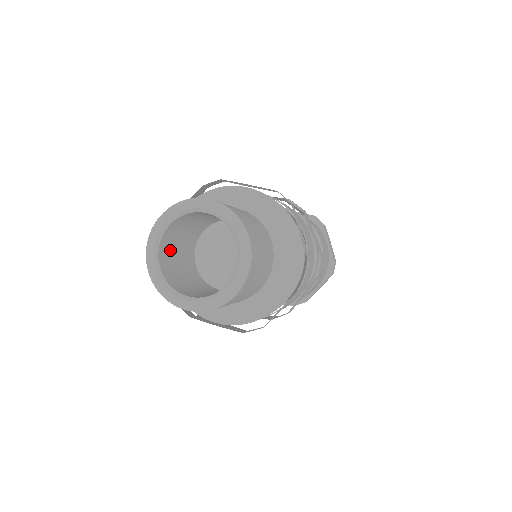
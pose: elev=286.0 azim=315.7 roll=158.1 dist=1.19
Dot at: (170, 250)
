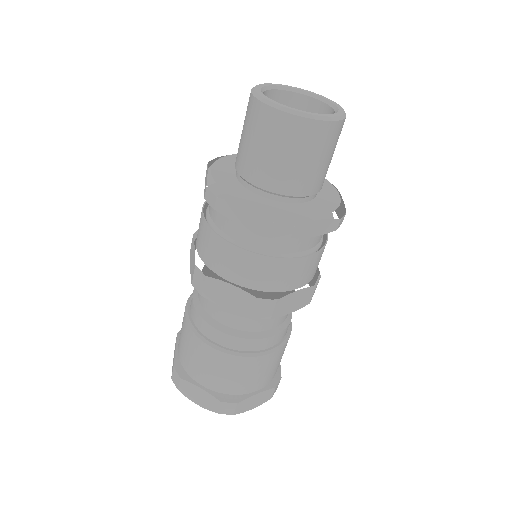
Dot at: occluded
